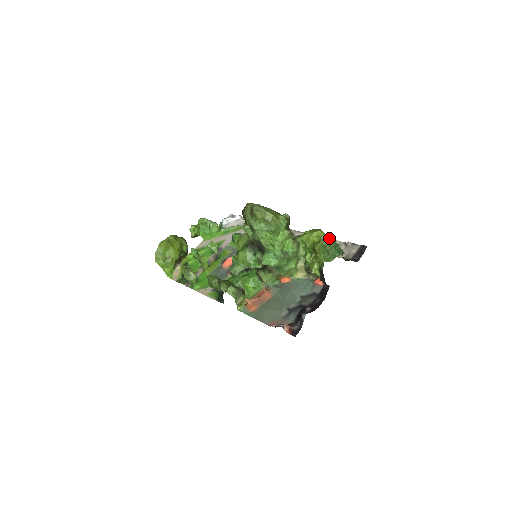
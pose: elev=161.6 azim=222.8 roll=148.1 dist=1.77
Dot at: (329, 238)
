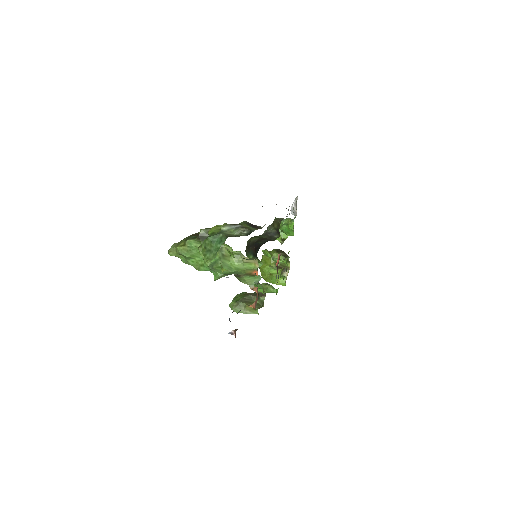
Dot at: (213, 233)
